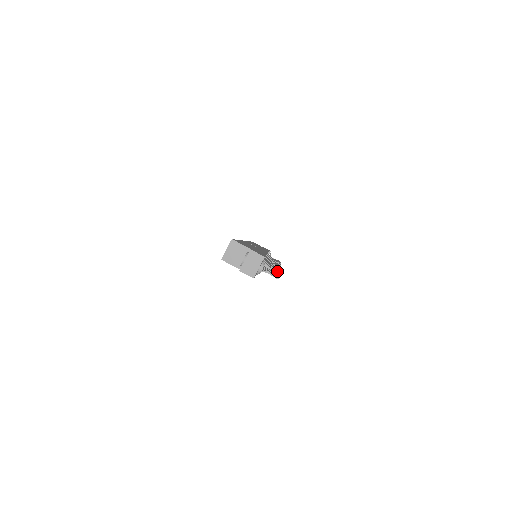
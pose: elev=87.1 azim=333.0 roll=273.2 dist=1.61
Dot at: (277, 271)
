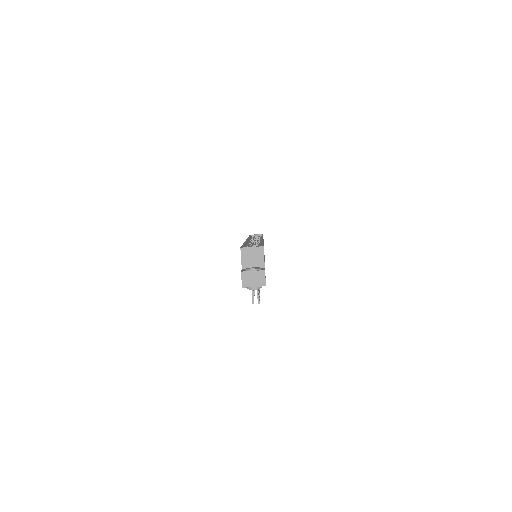
Dot at: occluded
